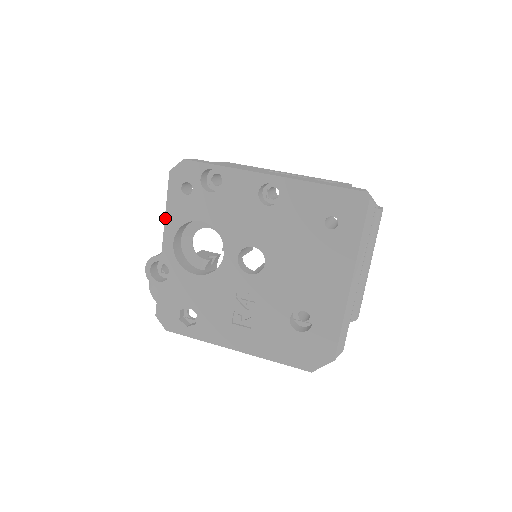
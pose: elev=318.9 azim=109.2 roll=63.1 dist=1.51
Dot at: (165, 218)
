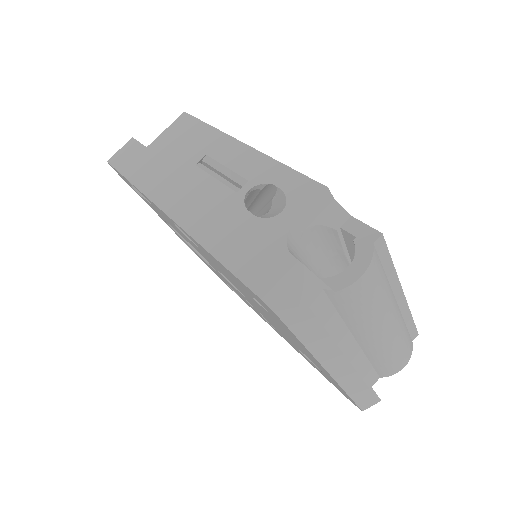
Dot at: occluded
